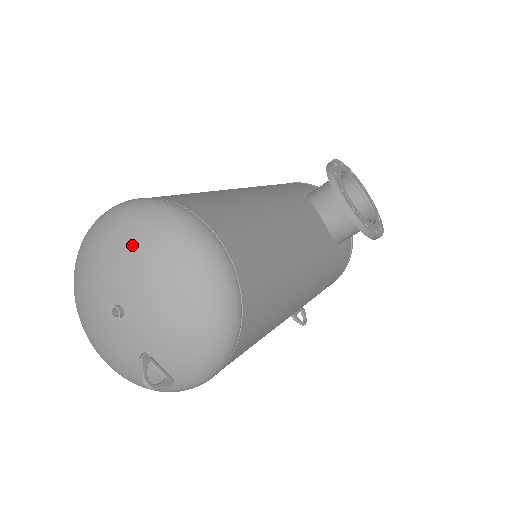
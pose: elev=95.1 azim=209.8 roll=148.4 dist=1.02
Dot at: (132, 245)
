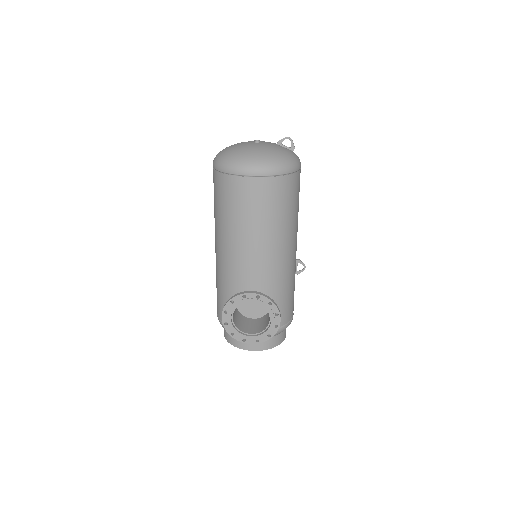
Dot at: occluded
